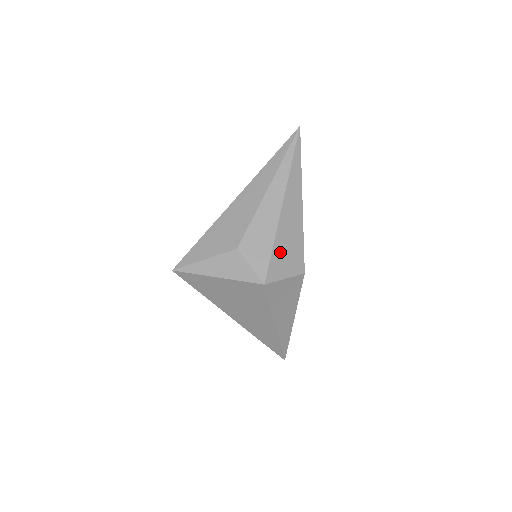
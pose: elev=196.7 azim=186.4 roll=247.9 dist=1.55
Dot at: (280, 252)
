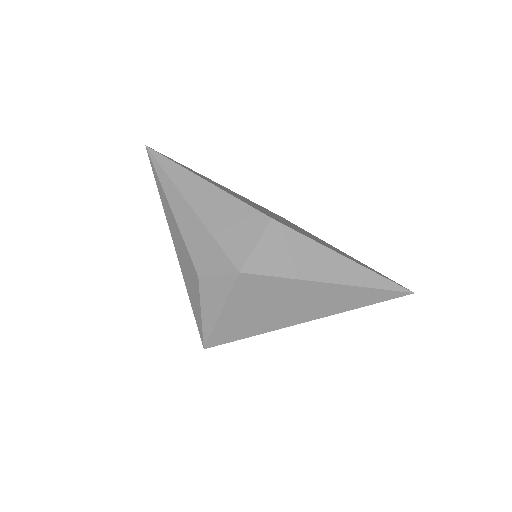
Dot at: (226, 234)
